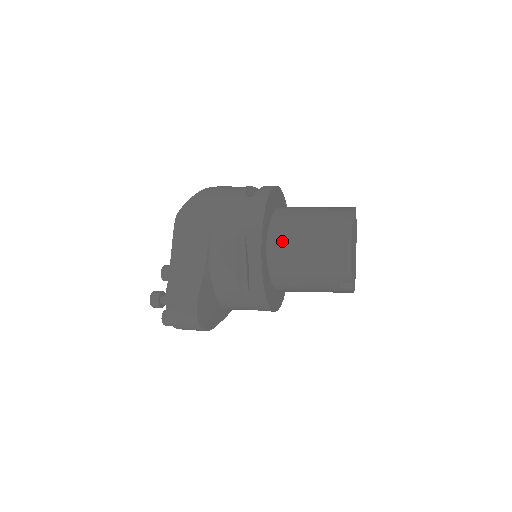
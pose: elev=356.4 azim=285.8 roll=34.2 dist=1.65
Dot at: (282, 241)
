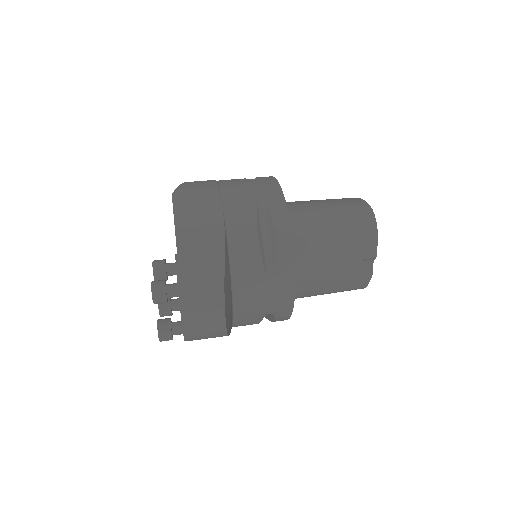
Dot at: (301, 216)
